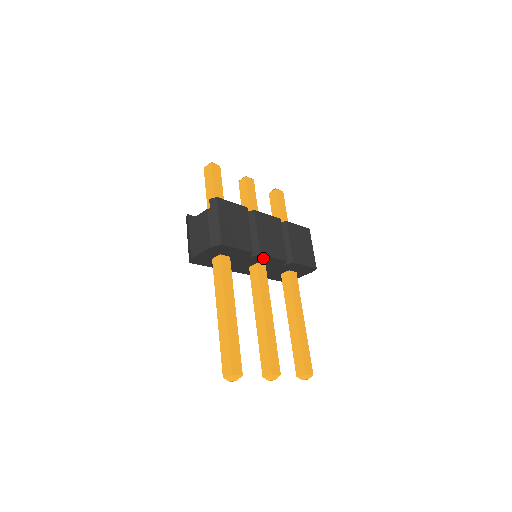
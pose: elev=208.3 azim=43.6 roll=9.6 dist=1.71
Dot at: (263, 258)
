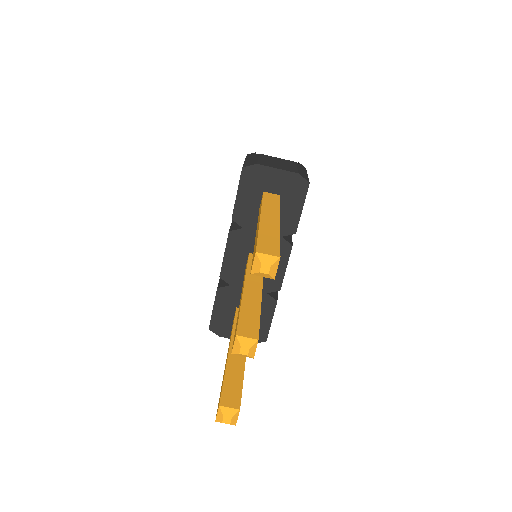
Dot at: (281, 256)
